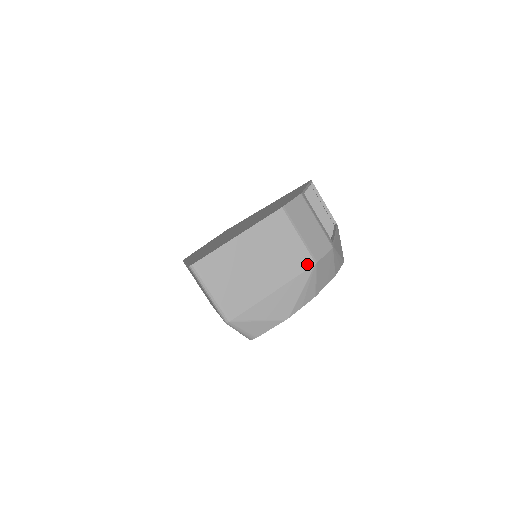
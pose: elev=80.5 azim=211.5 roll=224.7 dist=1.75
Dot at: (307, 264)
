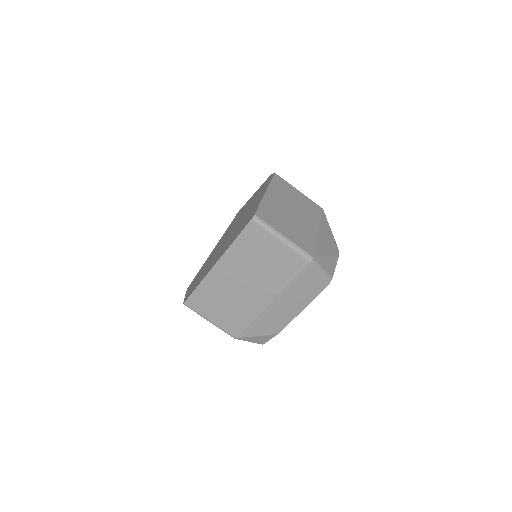
Dot at: (319, 209)
